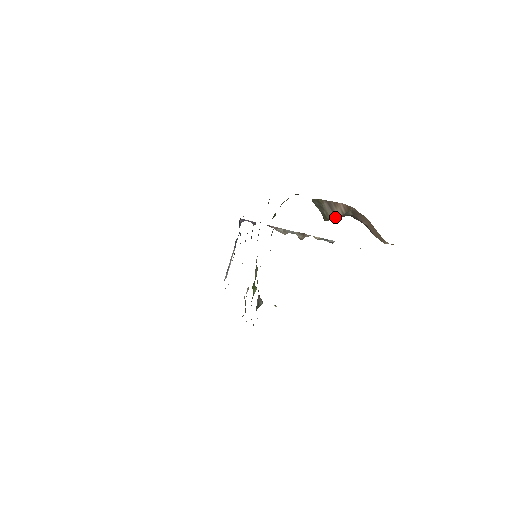
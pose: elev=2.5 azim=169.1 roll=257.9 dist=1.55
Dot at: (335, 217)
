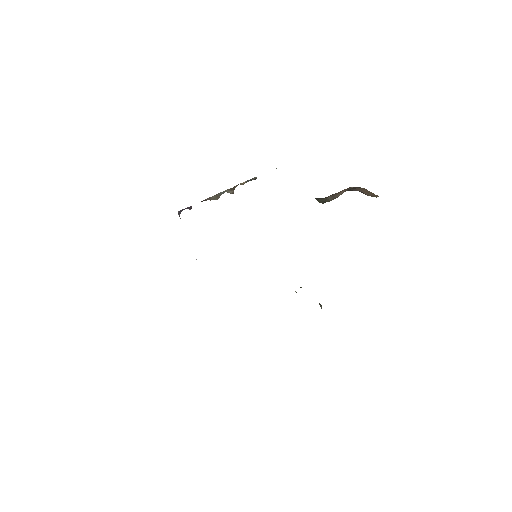
Dot at: occluded
